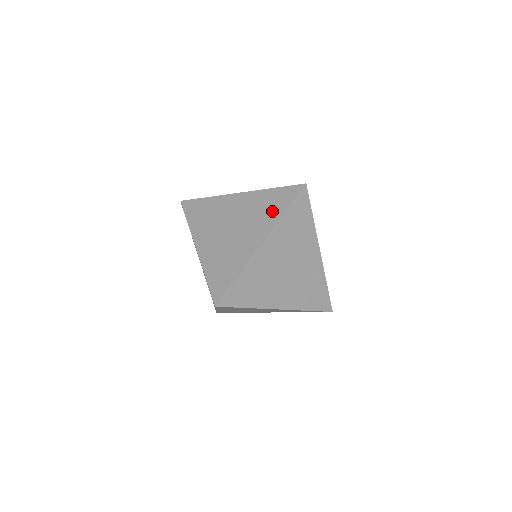
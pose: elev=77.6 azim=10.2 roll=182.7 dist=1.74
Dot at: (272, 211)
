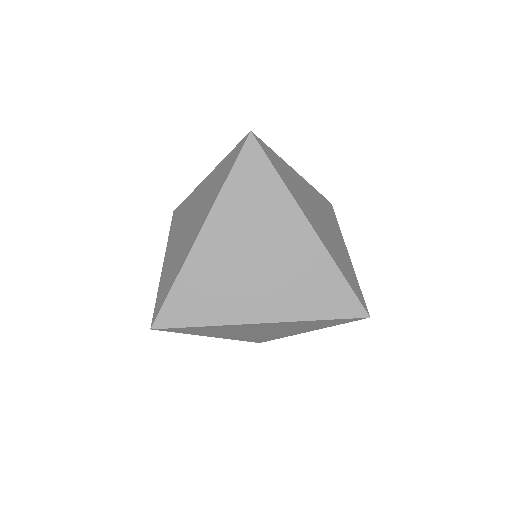
Dot at: (309, 301)
